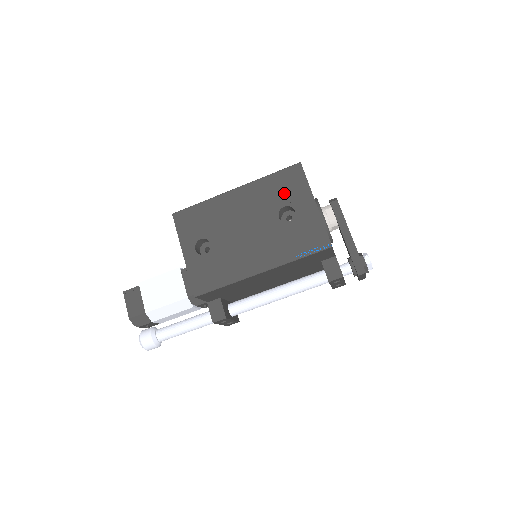
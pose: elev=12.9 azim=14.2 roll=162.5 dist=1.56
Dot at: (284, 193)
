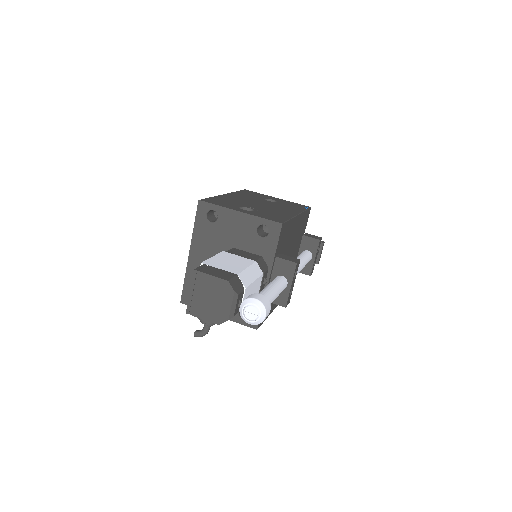
Dot at: (256, 195)
